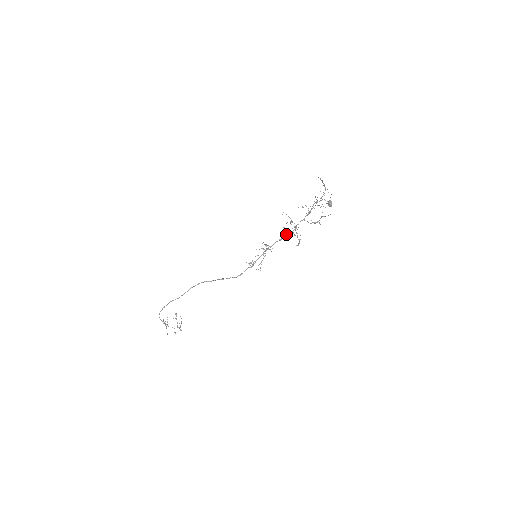
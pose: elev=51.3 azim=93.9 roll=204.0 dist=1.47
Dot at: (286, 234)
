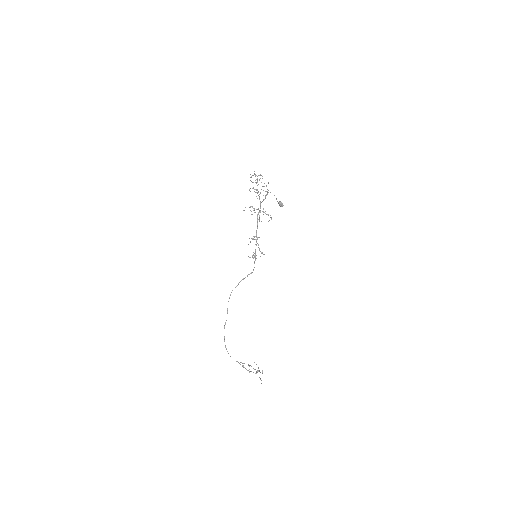
Dot at: (257, 218)
